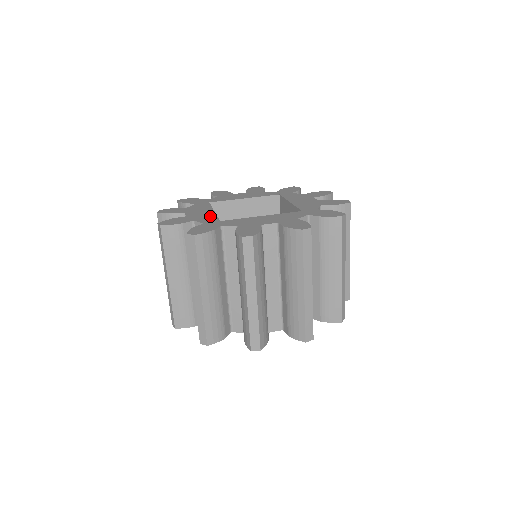
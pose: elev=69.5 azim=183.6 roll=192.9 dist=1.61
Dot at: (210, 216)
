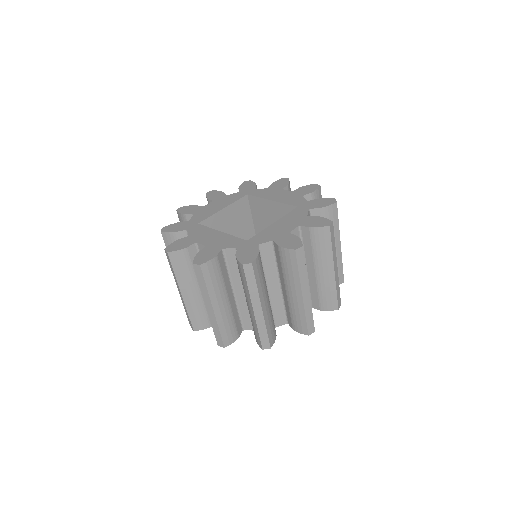
Dot at: (208, 214)
